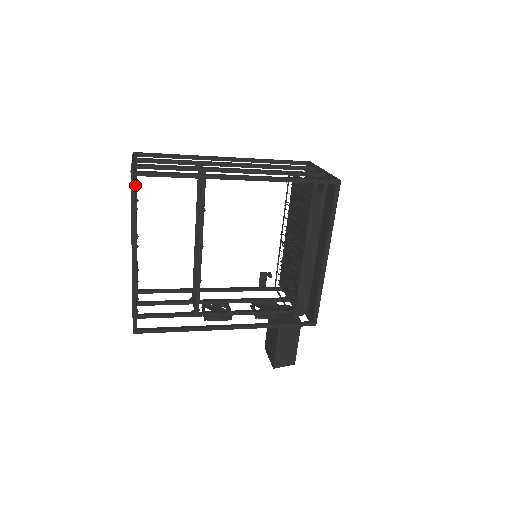
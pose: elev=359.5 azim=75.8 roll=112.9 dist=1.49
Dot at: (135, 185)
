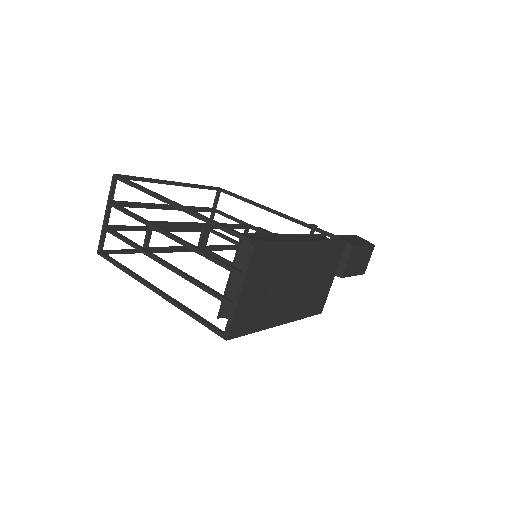
Dot at: (119, 229)
